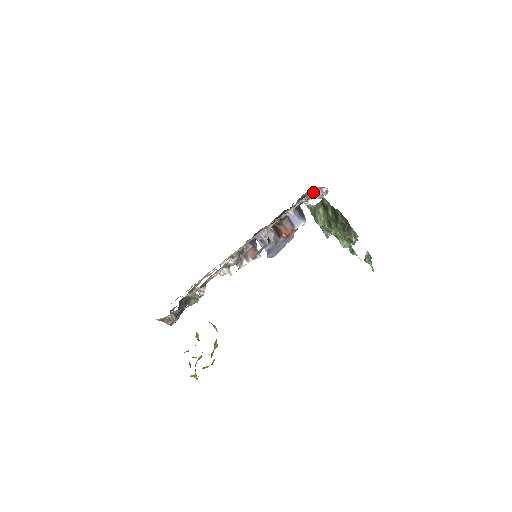
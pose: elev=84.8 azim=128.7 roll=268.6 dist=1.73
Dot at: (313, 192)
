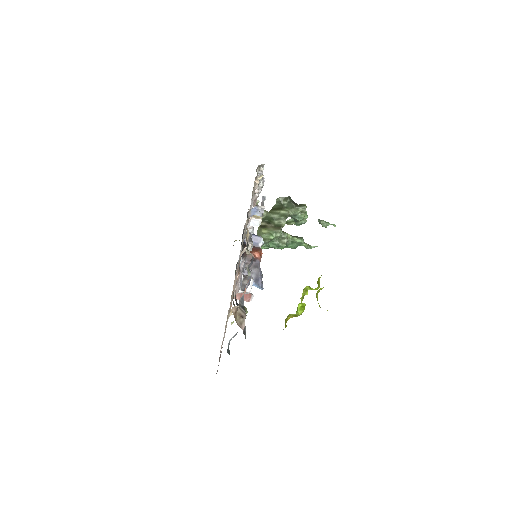
Dot at: (257, 173)
